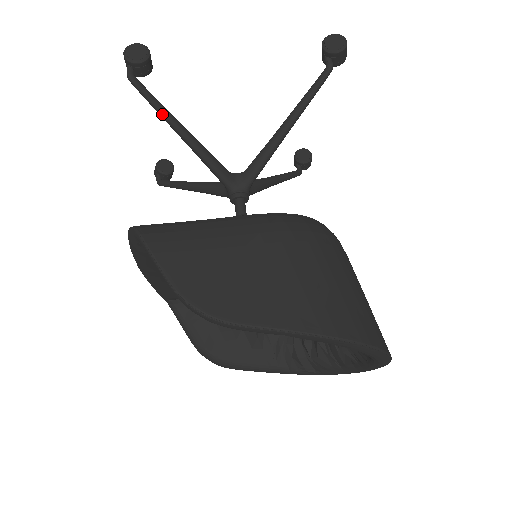
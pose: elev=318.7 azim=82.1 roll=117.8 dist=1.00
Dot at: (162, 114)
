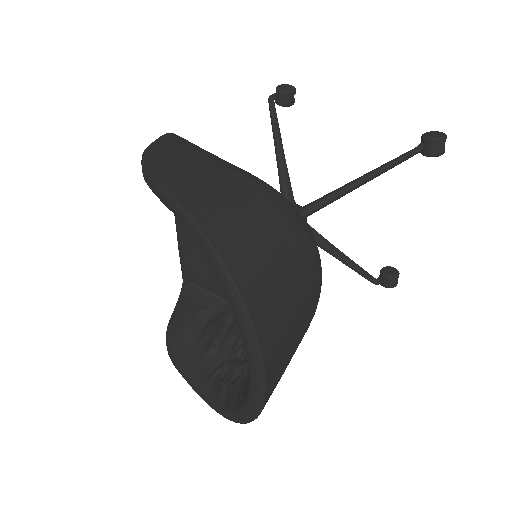
Dot at: (273, 129)
